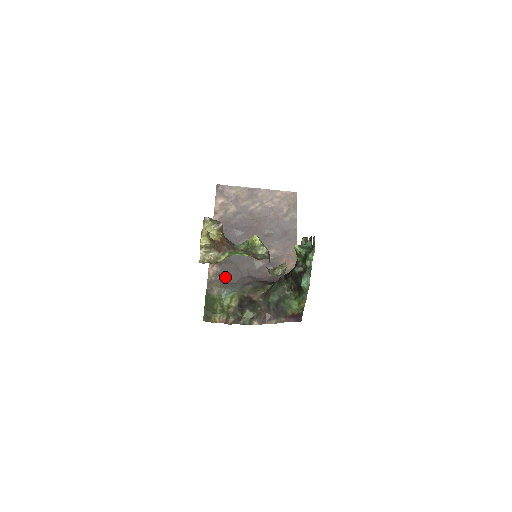
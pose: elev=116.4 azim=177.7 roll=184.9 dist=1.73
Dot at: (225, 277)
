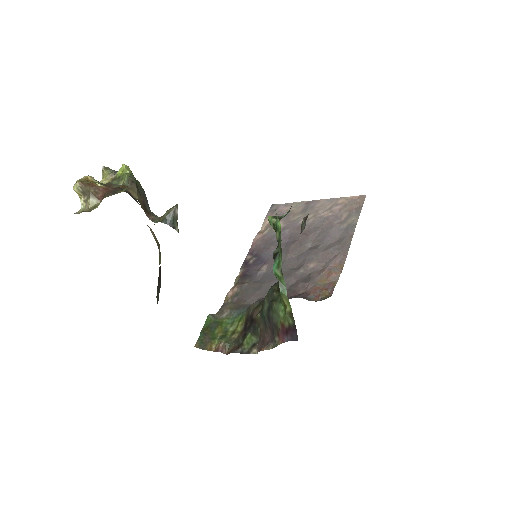
Dot at: (242, 298)
